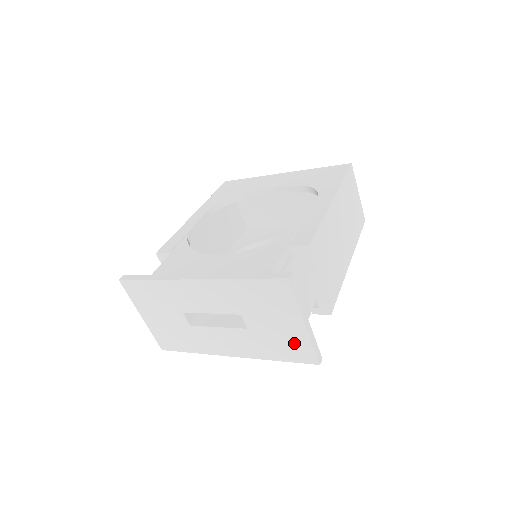
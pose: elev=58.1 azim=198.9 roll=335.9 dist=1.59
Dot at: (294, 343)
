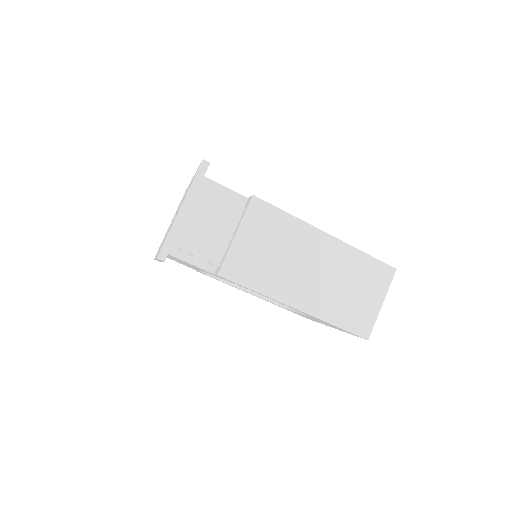
Dot at: occluded
